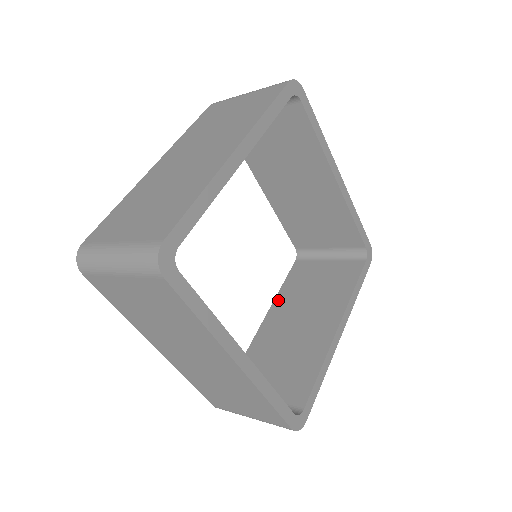
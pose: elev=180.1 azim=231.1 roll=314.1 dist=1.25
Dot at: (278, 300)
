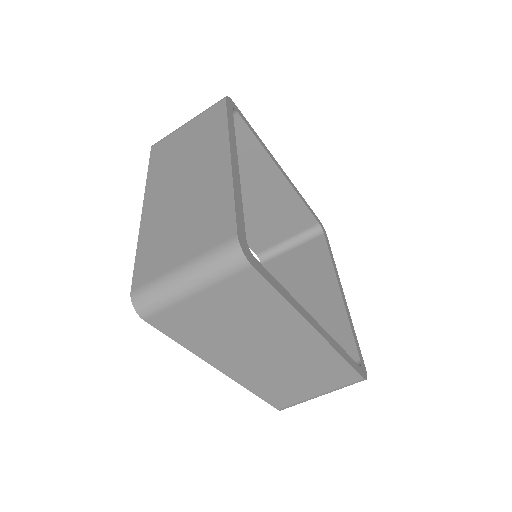
Dot at: occluded
